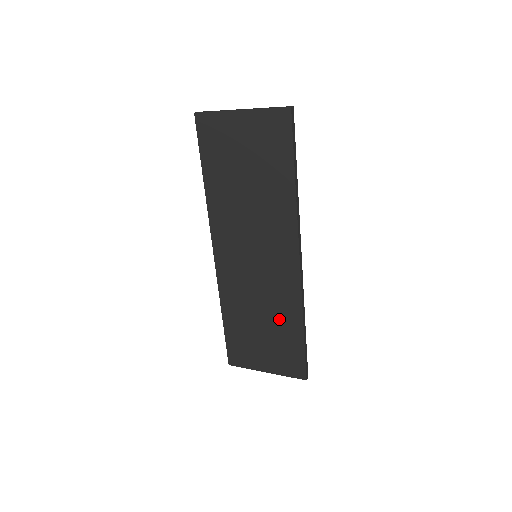
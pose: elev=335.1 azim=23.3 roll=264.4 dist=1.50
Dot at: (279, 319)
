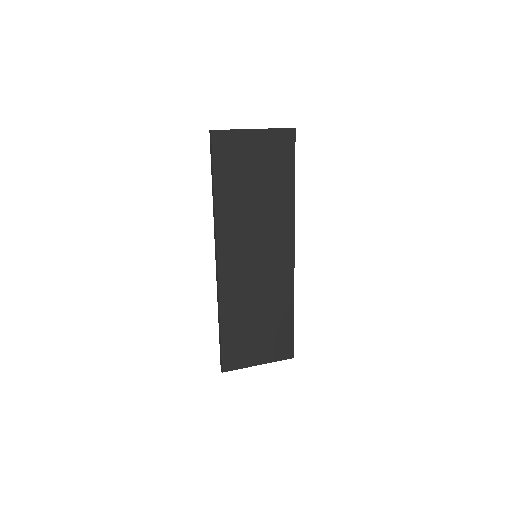
Dot at: (274, 309)
